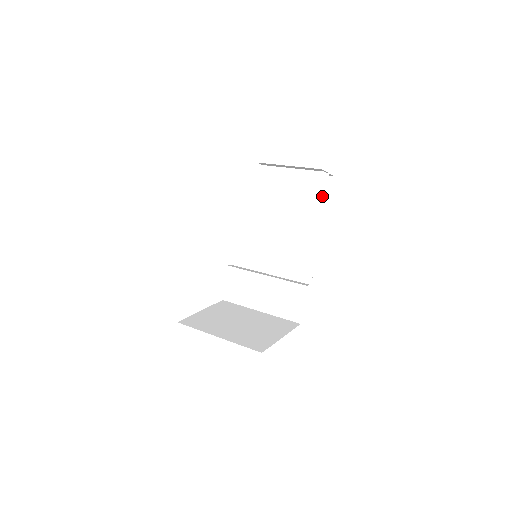
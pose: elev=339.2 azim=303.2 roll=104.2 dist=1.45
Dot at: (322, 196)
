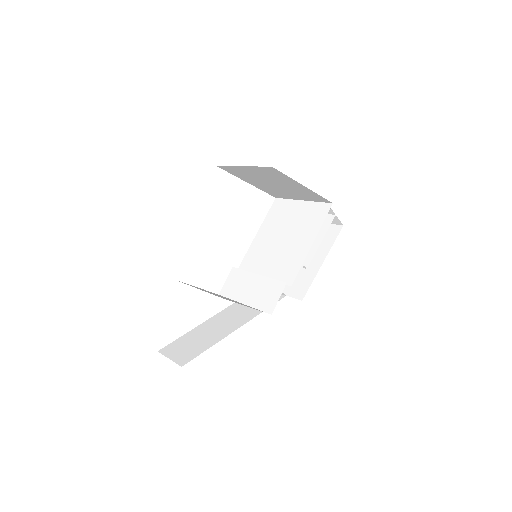
Dot at: (322, 219)
